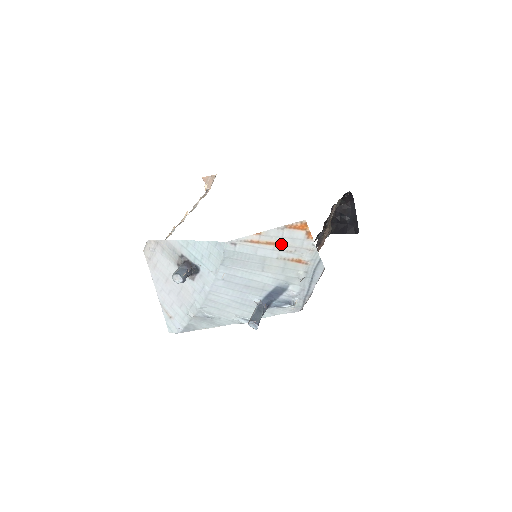
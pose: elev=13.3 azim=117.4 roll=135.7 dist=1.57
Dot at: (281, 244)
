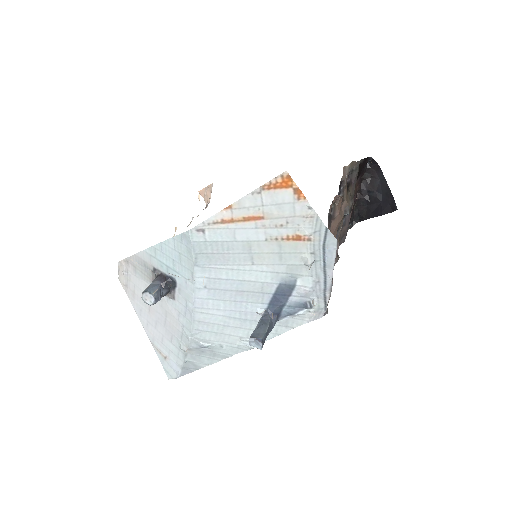
Dot at: (264, 217)
